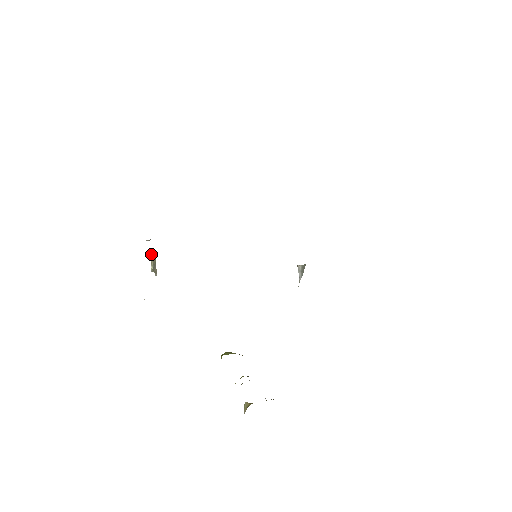
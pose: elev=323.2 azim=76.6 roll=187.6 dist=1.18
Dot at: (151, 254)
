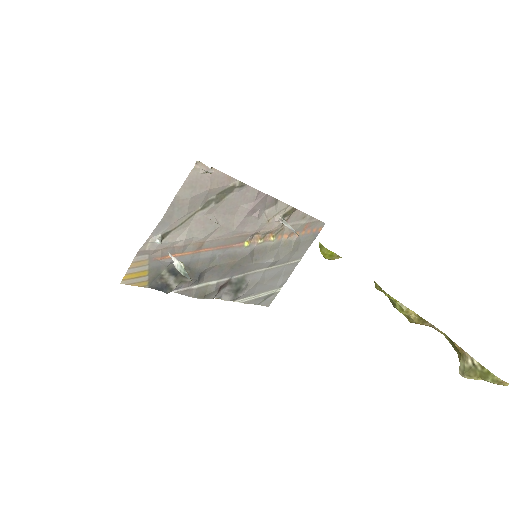
Dot at: (171, 255)
